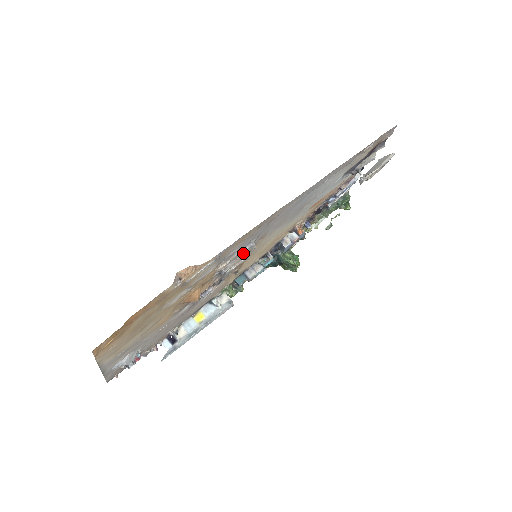
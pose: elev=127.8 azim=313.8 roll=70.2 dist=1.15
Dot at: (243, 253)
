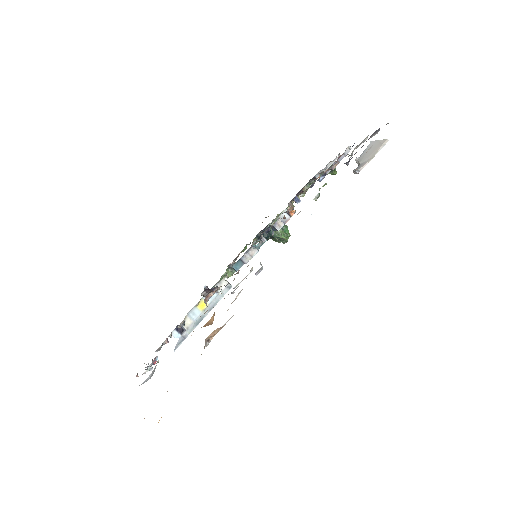
Dot at: occluded
